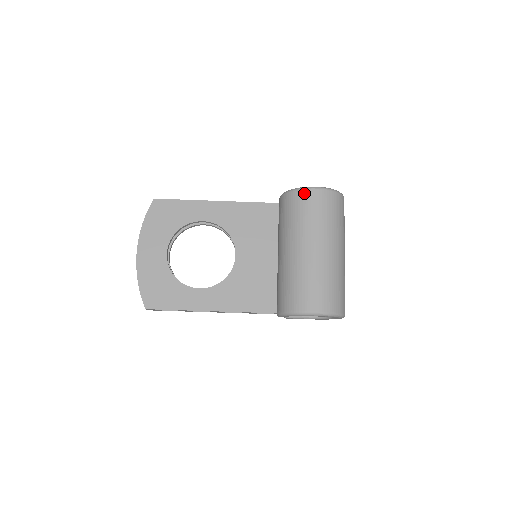
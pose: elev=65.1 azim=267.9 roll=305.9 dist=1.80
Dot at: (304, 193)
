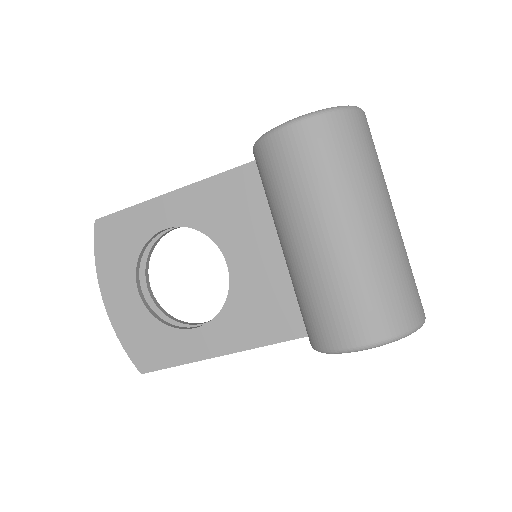
Dot at: (277, 140)
